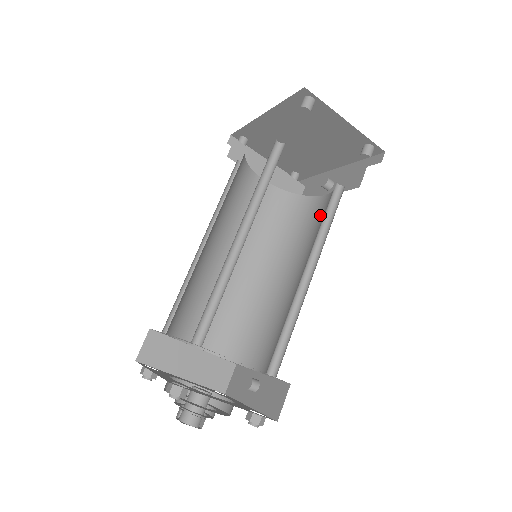
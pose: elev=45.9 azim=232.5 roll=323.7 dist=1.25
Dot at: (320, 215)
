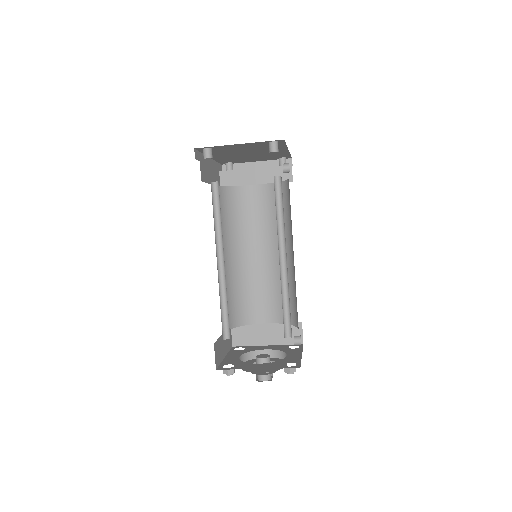
Dot at: occluded
